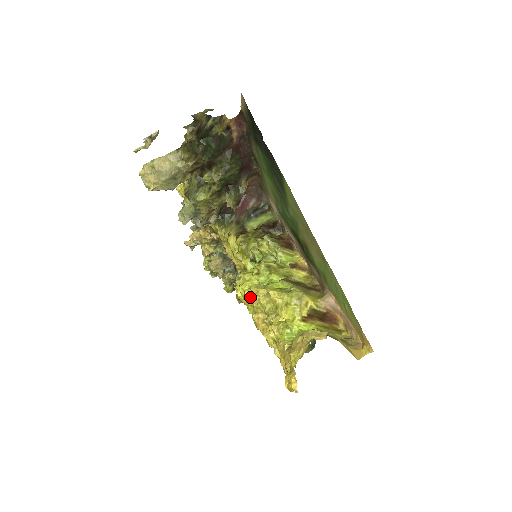
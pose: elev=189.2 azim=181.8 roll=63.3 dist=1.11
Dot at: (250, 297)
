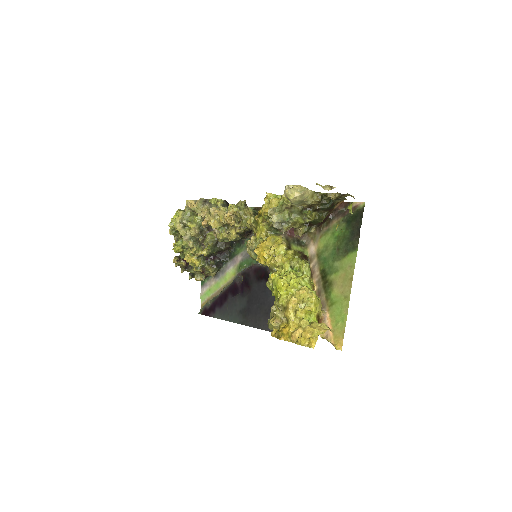
Dot at: (294, 287)
